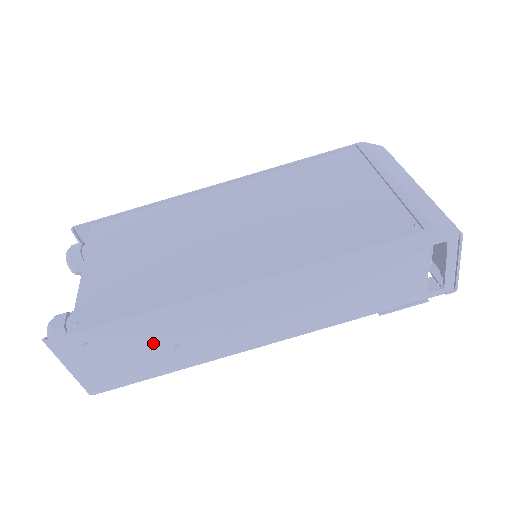
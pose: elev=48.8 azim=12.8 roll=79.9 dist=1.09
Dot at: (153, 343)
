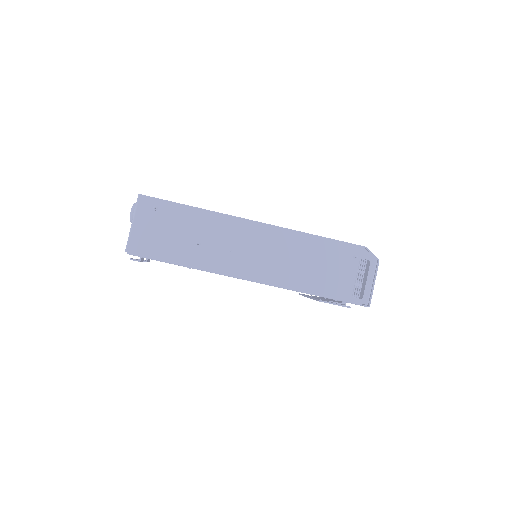
Dot at: (189, 233)
